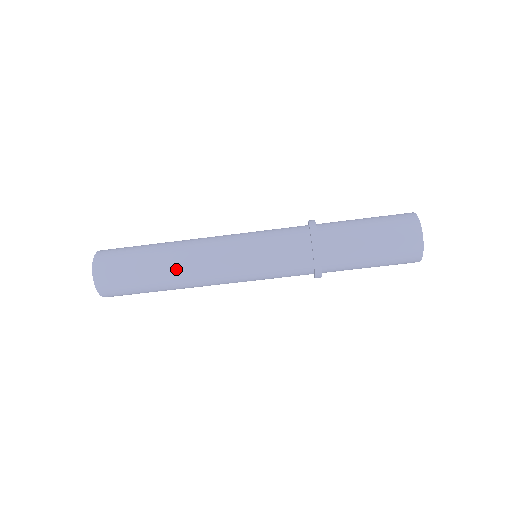
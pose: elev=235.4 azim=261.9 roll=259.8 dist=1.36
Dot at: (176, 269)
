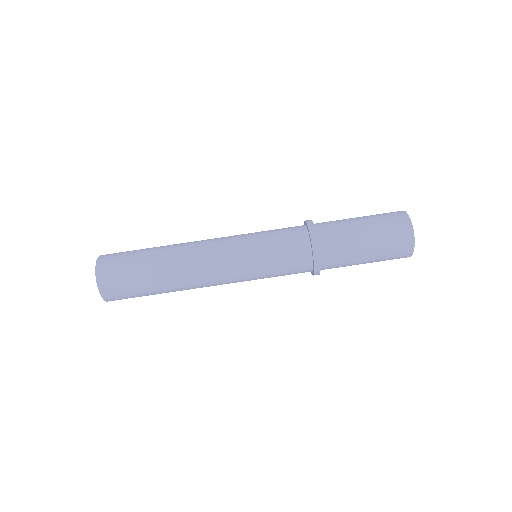
Dot at: (179, 261)
